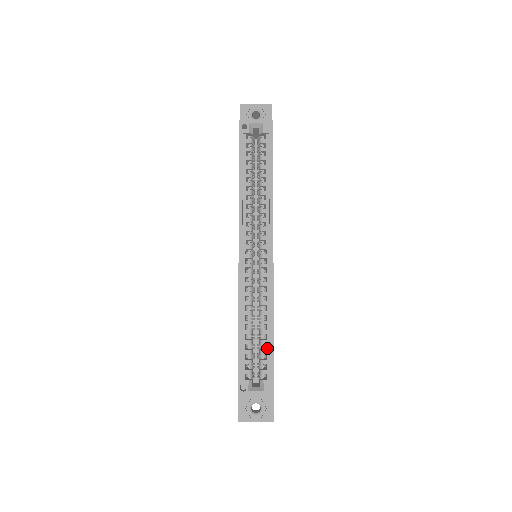
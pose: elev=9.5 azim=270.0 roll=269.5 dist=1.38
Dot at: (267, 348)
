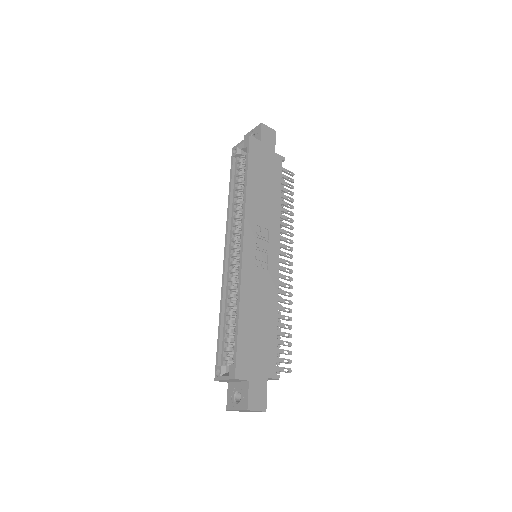
Dot at: occluded
